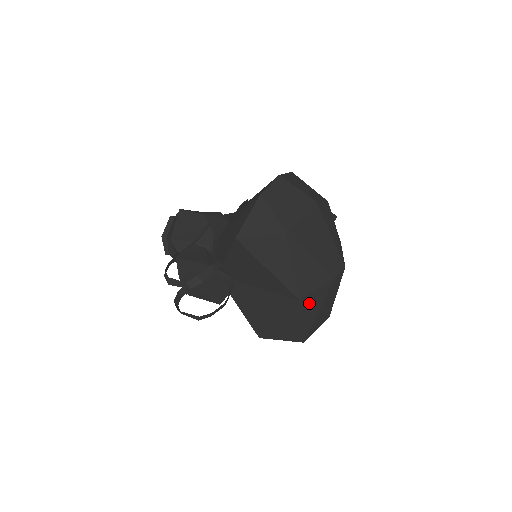
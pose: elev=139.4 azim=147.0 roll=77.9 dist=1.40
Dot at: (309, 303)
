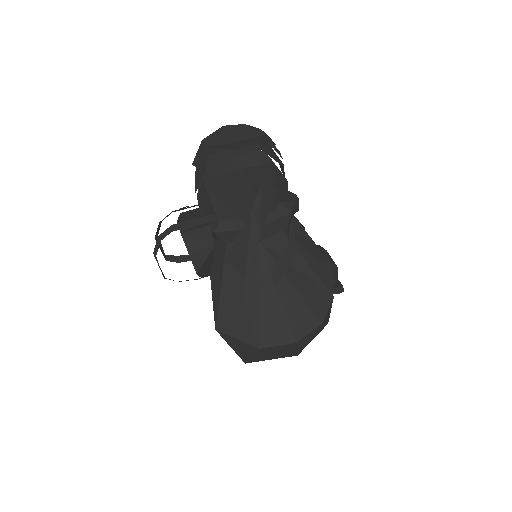
Dot at: occluded
